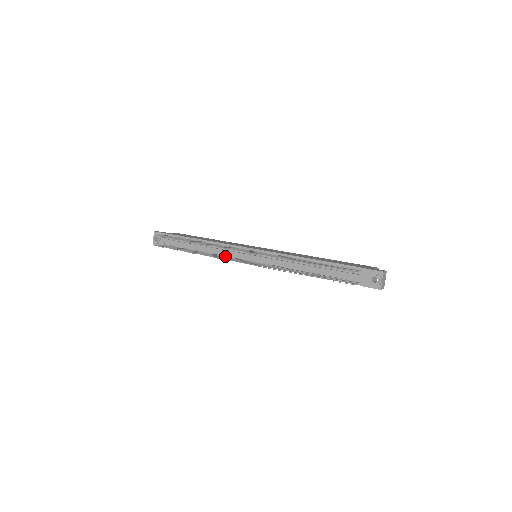
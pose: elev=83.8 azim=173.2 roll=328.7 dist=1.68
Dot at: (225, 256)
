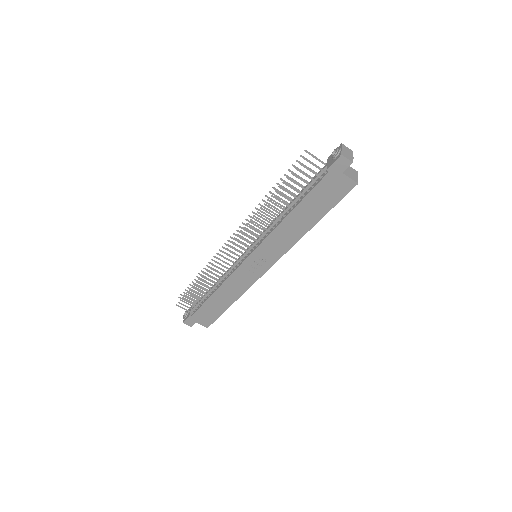
Dot at: (230, 274)
